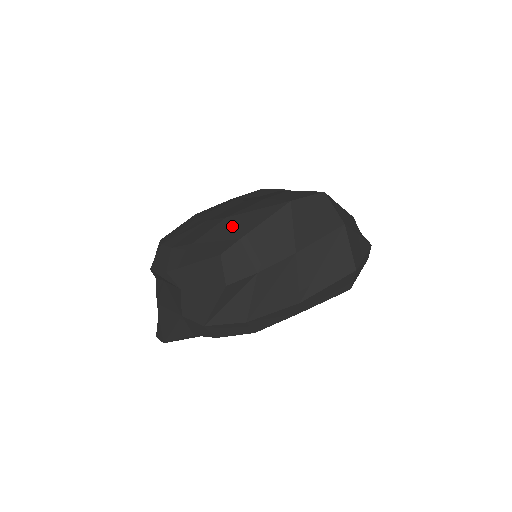
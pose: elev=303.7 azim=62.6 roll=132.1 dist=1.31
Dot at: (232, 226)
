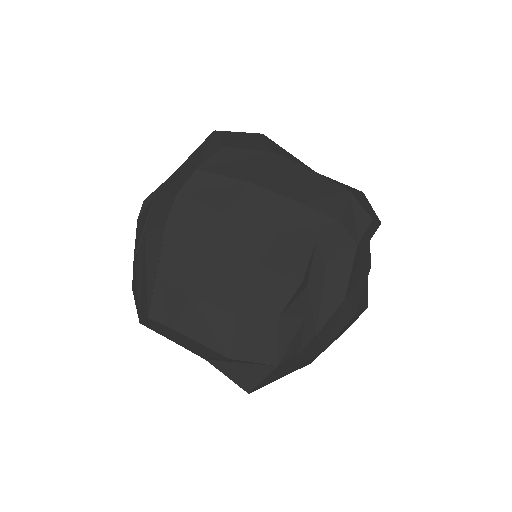
Dot at: (182, 311)
